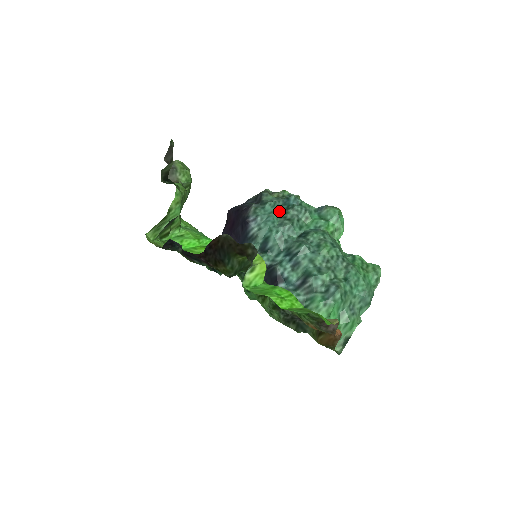
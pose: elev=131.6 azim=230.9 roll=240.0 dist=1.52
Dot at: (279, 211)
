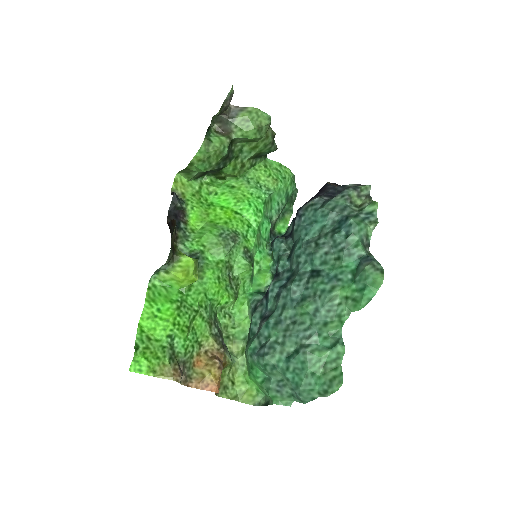
Dot at: (325, 226)
